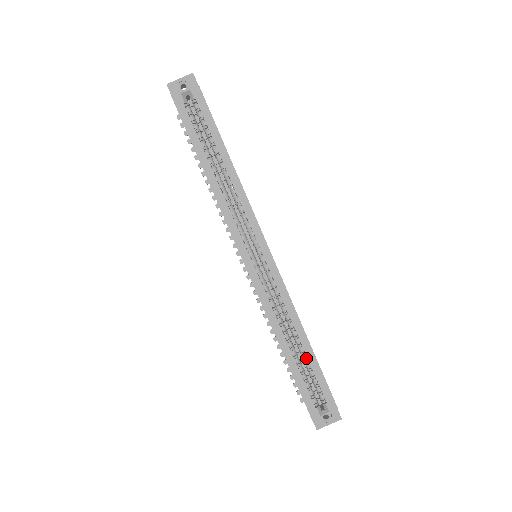
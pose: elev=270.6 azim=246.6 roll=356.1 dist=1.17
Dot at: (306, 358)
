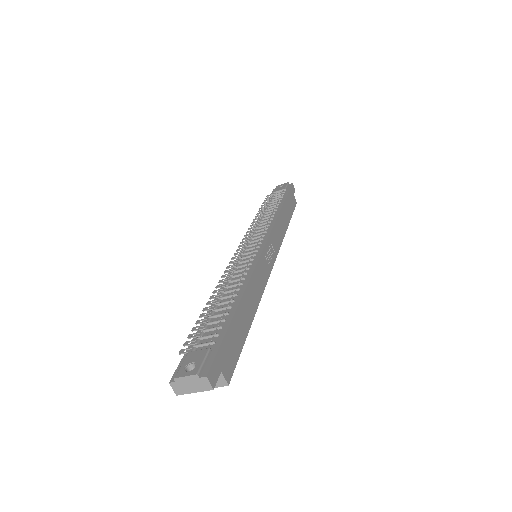
Dot at: occluded
